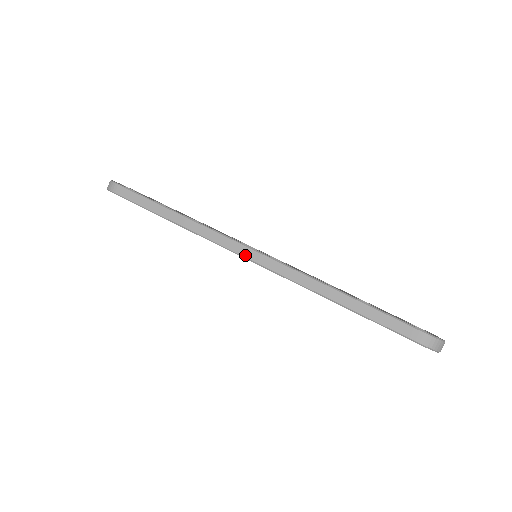
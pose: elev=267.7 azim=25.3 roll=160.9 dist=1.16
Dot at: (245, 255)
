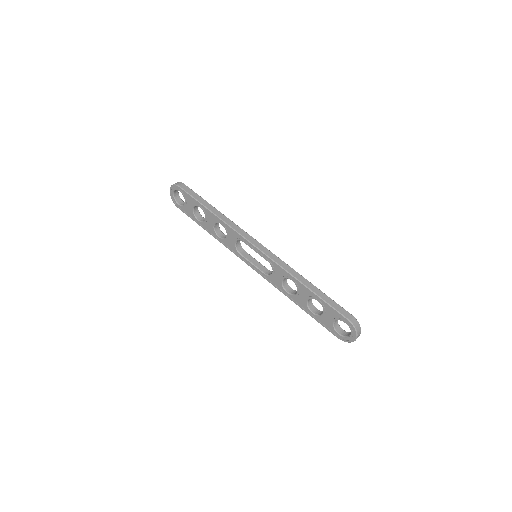
Dot at: (256, 245)
